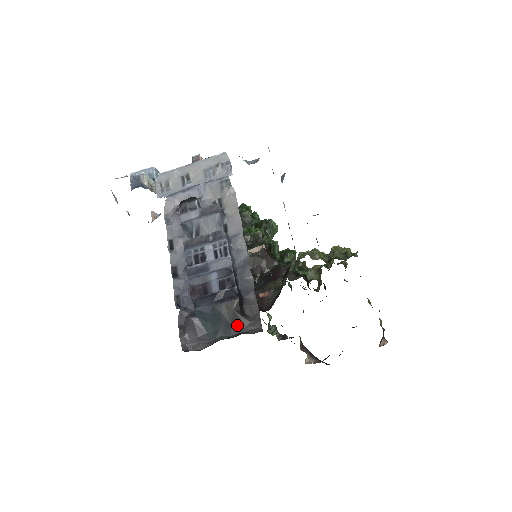
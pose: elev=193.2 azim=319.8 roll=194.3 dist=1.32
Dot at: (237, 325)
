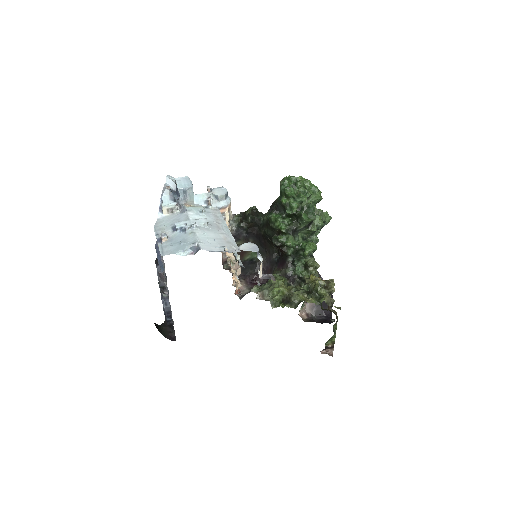
Dot at: occluded
